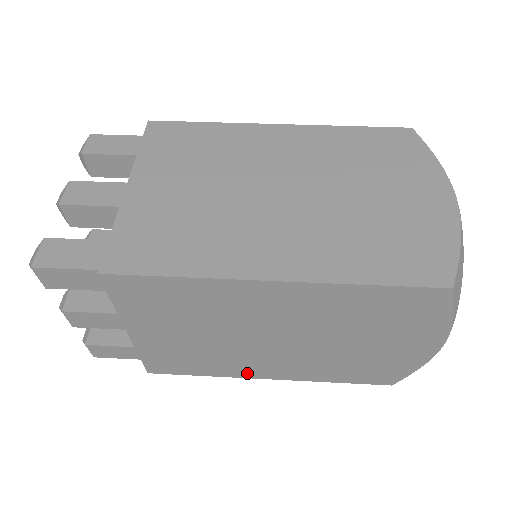
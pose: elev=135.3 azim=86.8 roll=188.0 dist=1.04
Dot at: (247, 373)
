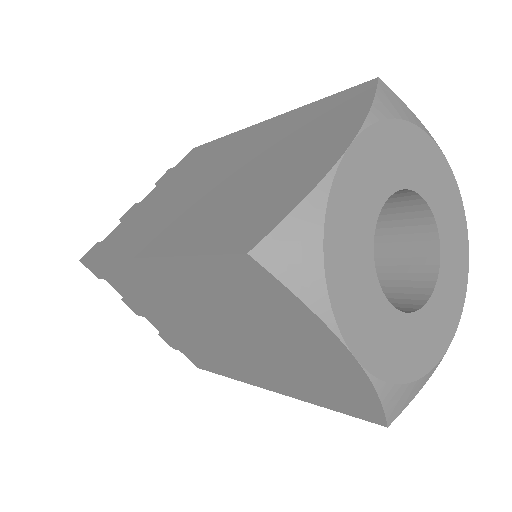
Dot at: (249, 378)
